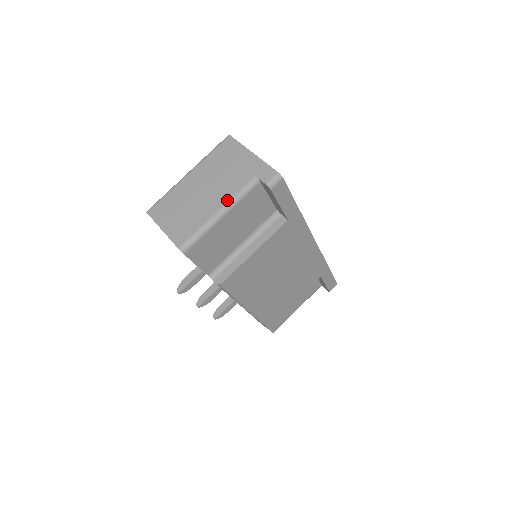
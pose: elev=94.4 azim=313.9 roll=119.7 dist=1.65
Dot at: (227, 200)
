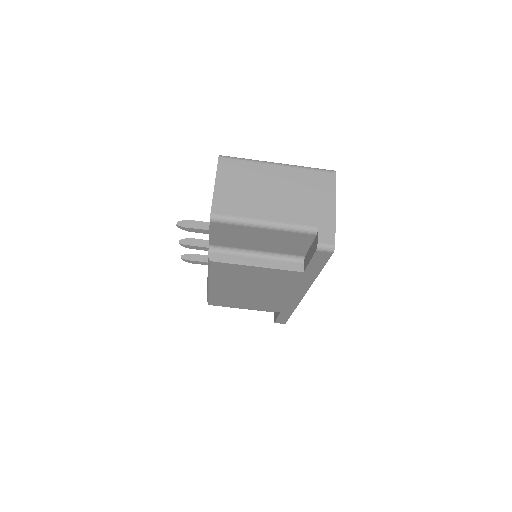
Dot at: (281, 221)
